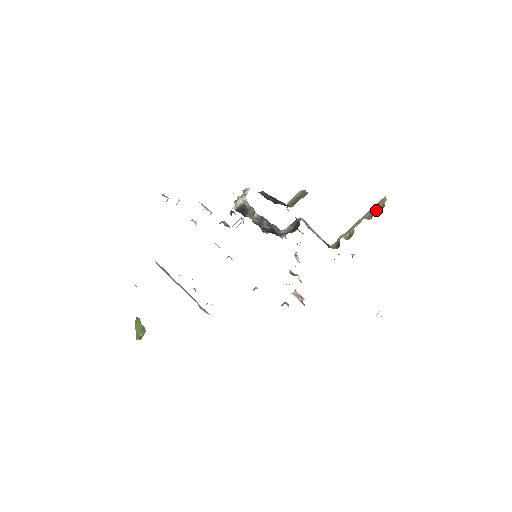
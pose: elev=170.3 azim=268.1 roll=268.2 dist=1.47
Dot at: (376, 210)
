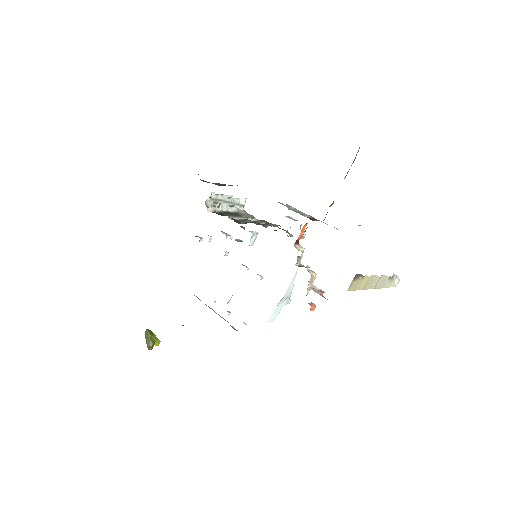
Dot at: (351, 165)
